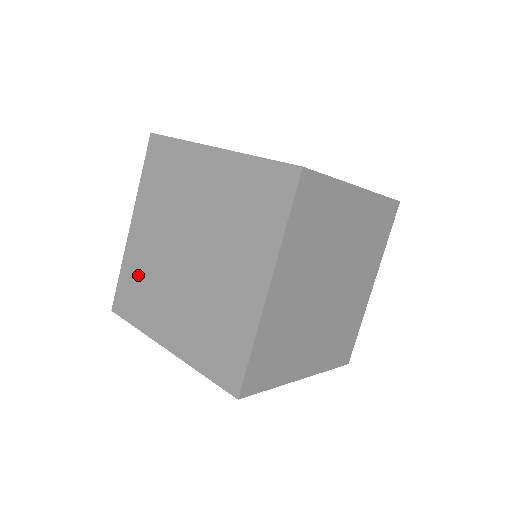
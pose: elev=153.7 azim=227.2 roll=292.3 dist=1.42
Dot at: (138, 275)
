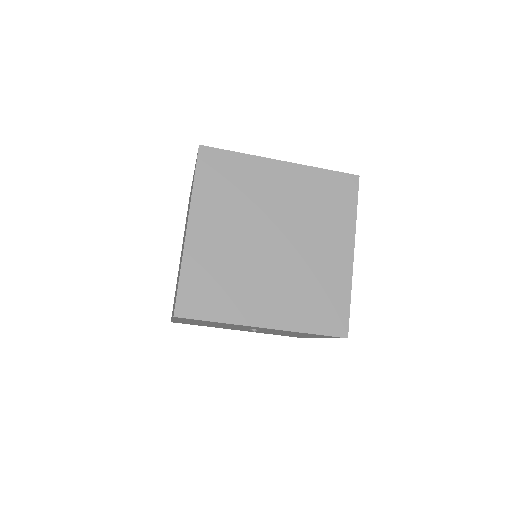
Dot at: (176, 285)
